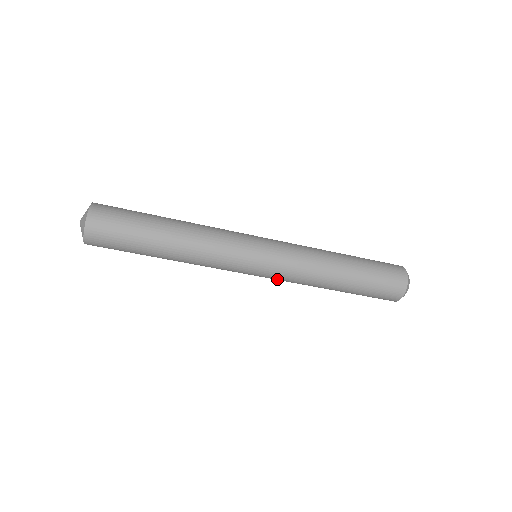
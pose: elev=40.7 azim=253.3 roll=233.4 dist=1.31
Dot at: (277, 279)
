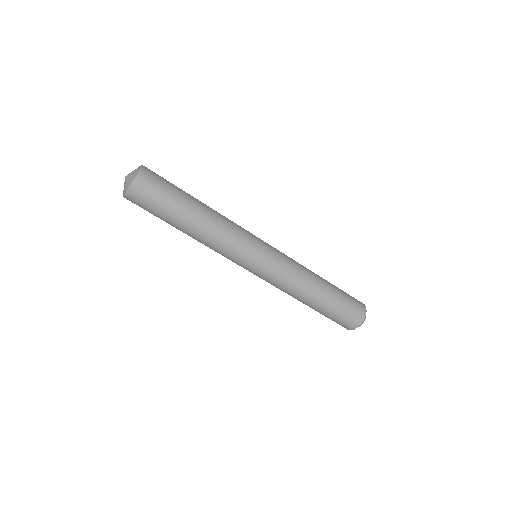
Dot at: (277, 271)
